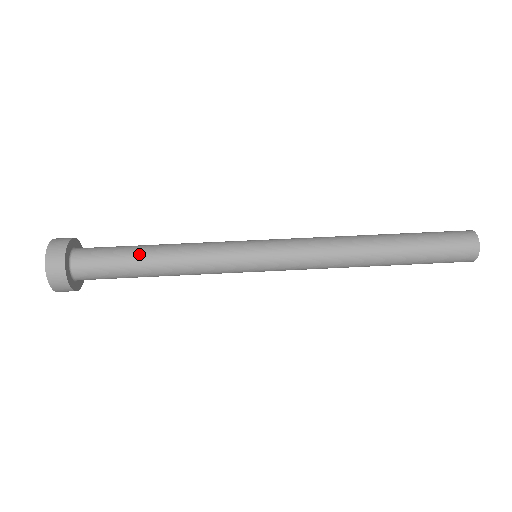
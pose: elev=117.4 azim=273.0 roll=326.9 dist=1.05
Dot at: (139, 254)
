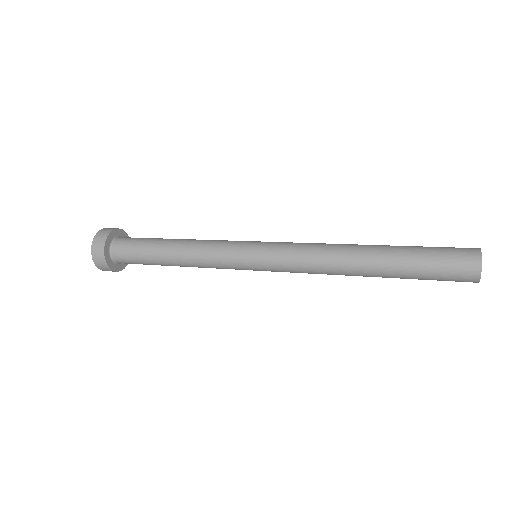
Dot at: (165, 239)
